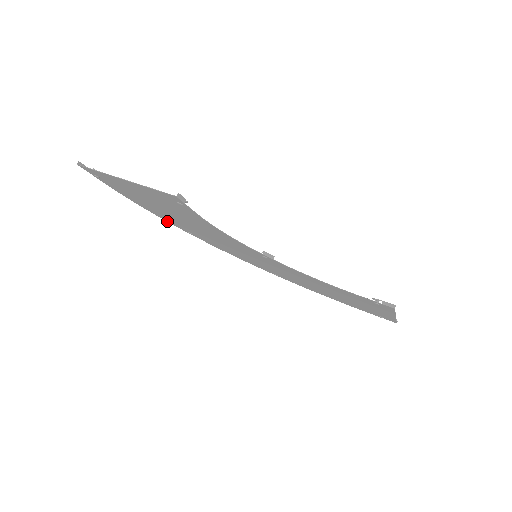
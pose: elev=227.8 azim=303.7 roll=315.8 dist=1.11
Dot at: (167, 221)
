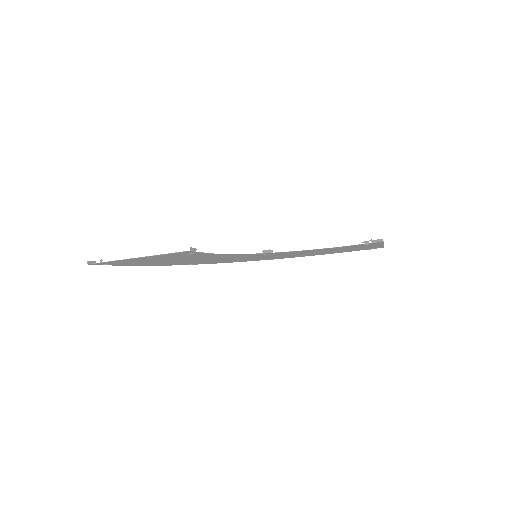
Dot at: (168, 265)
